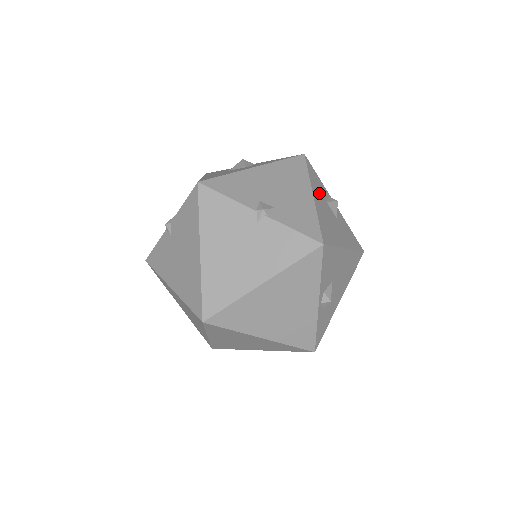
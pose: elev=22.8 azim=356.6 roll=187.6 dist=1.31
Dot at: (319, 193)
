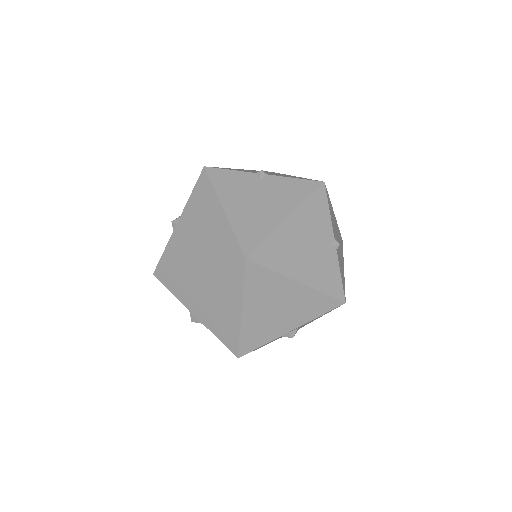
Dot at: occluded
